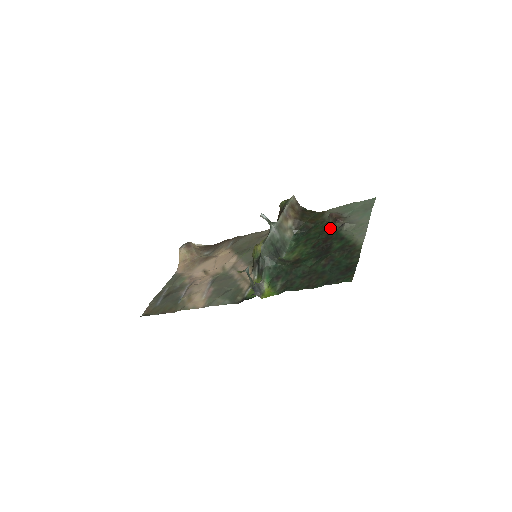
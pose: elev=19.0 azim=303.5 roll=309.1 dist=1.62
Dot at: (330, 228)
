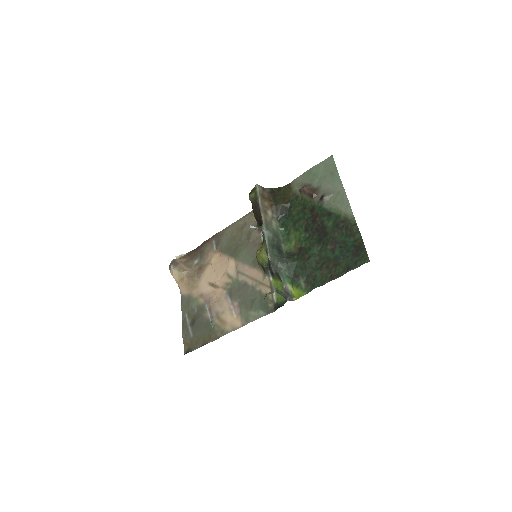
Dot at: (309, 204)
